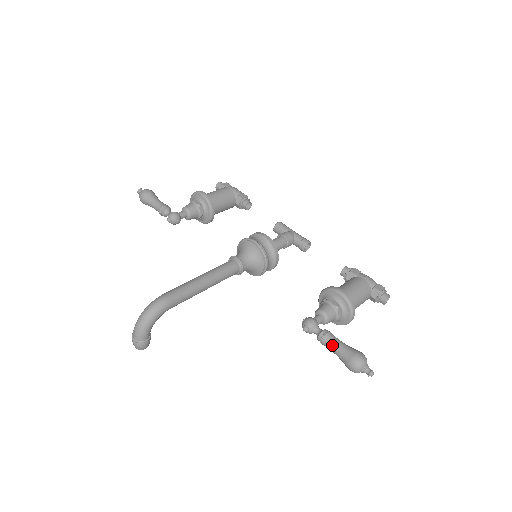
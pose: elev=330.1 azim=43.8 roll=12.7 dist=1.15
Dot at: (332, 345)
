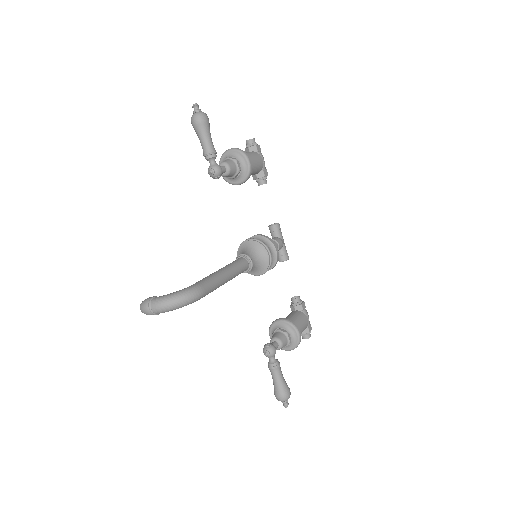
Dot at: (277, 376)
